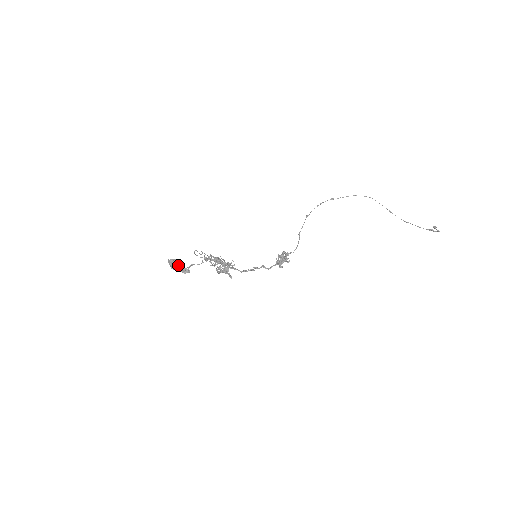
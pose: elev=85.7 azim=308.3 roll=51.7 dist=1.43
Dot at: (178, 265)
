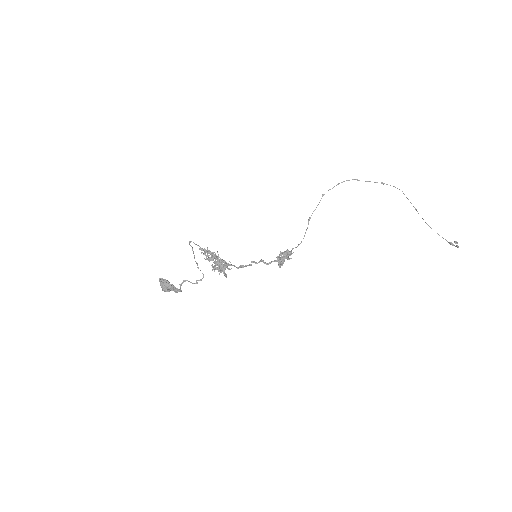
Dot at: (169, 288)
